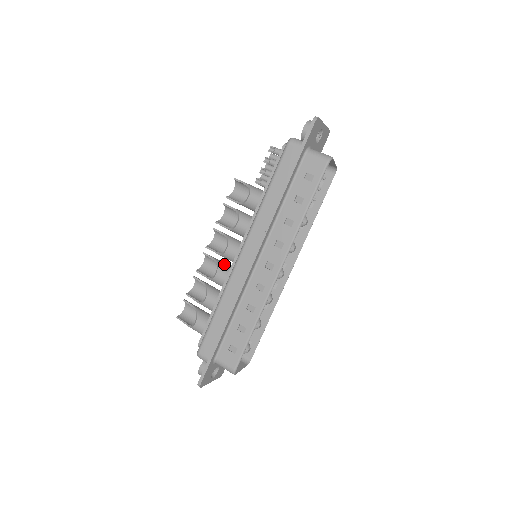
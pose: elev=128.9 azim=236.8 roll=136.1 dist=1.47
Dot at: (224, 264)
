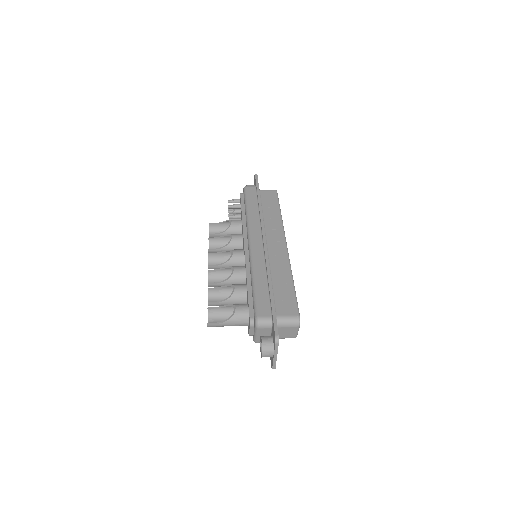
Dot at: occluded
